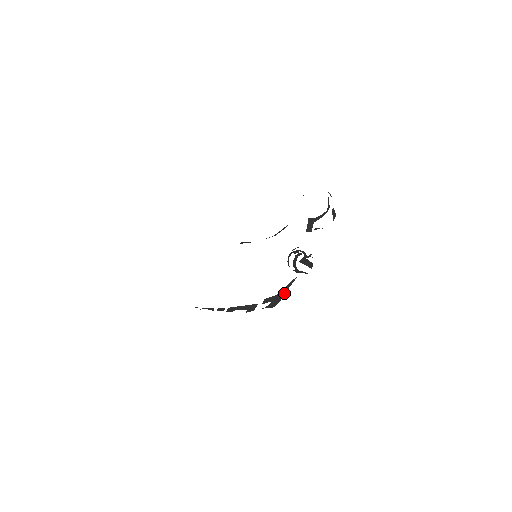
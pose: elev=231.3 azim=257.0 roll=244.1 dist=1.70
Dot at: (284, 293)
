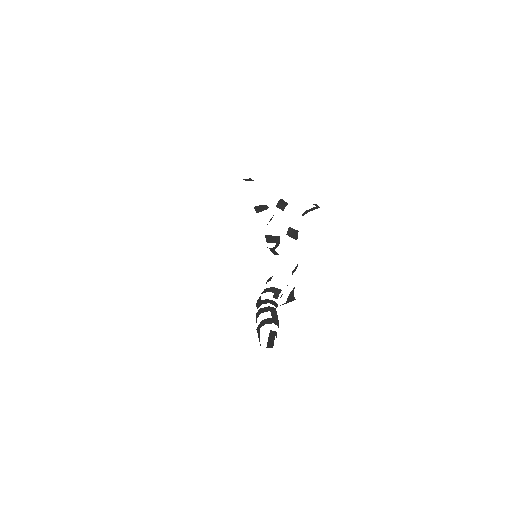
Dot at: (293, 298)
